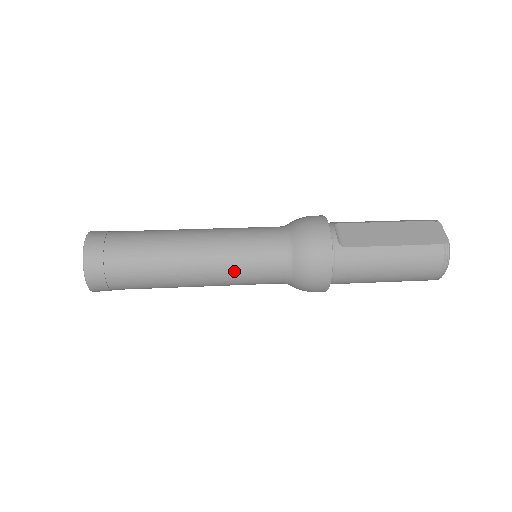
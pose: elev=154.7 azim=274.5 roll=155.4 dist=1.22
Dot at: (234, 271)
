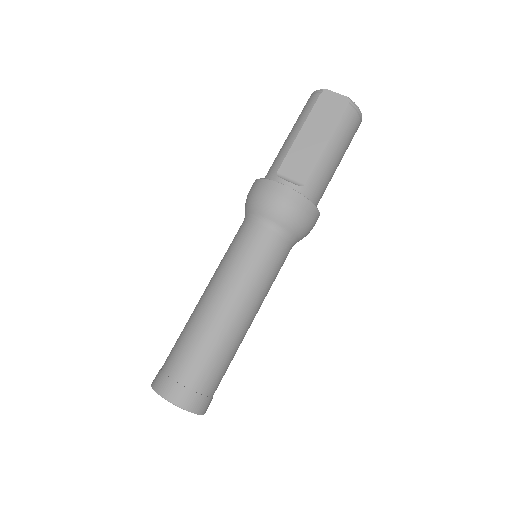
Dot at: (267, 285)
